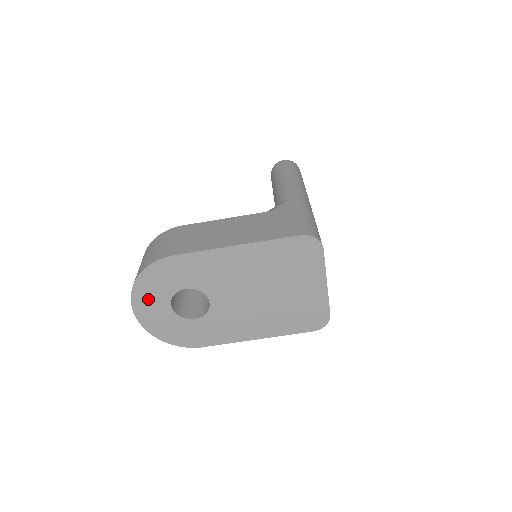
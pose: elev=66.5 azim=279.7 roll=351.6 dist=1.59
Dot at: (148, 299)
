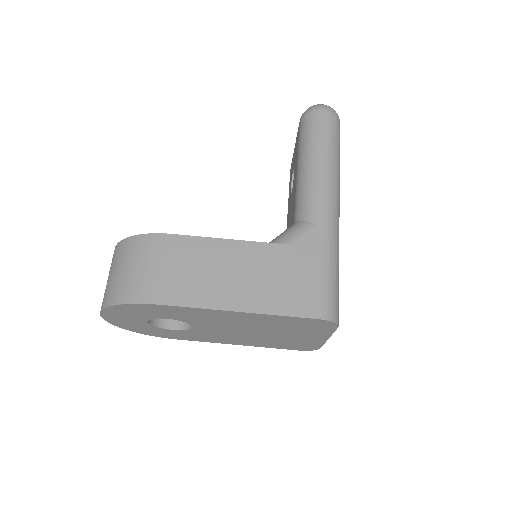
Dot at: (121, 316)
